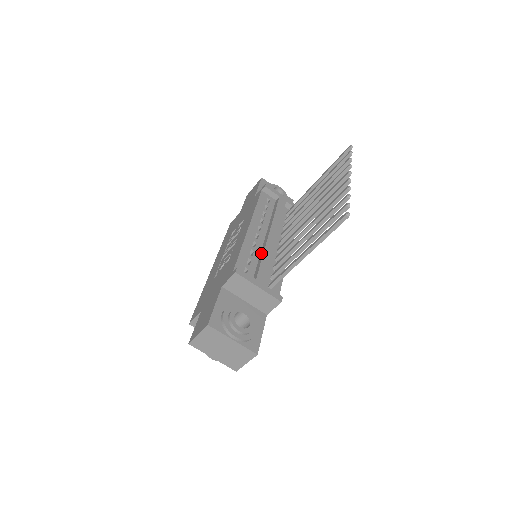
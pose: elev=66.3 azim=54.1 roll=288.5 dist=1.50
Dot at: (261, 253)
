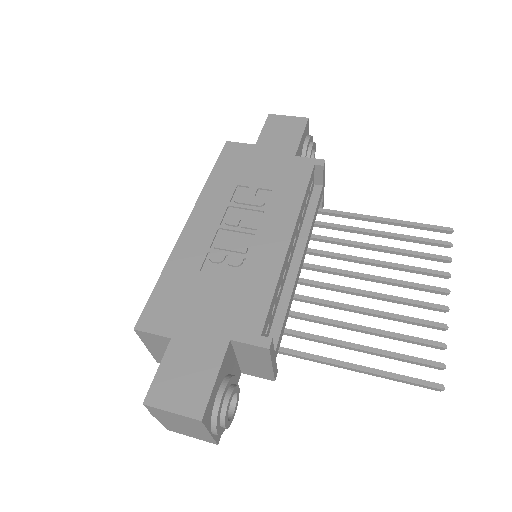
Dot at: (285, 293)
